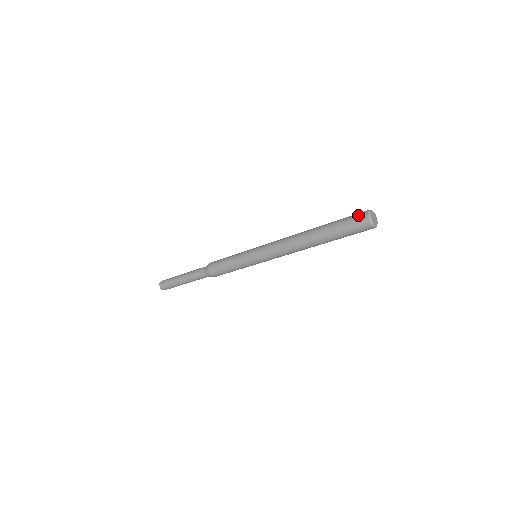
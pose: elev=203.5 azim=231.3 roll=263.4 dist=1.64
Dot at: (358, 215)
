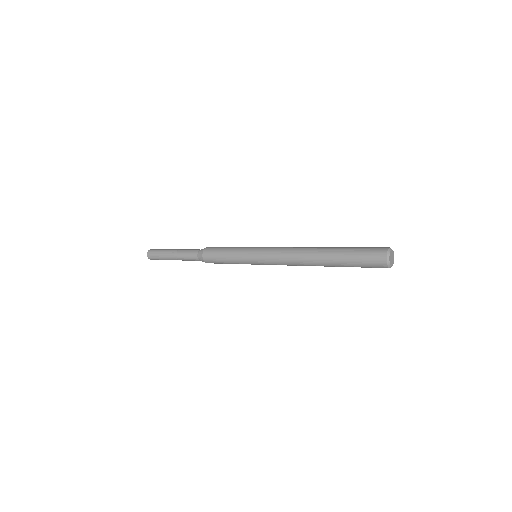
Dot at: (376, 249)
